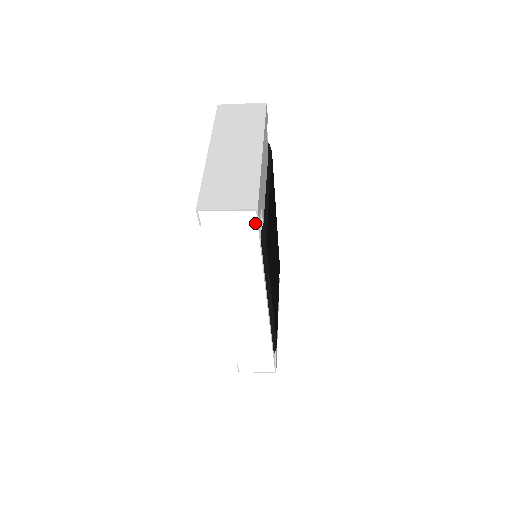
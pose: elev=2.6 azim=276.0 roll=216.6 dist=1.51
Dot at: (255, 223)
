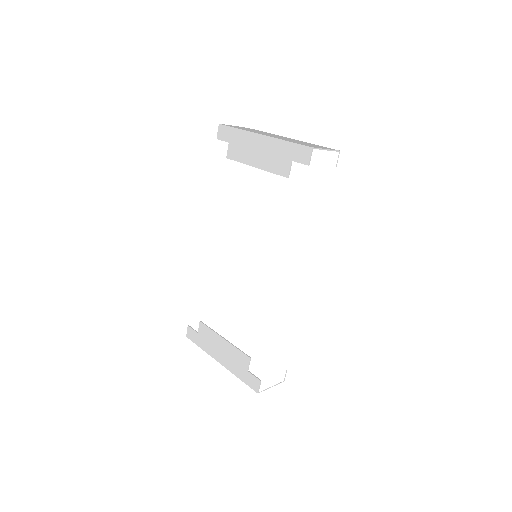
Dot at: (335, 165)
